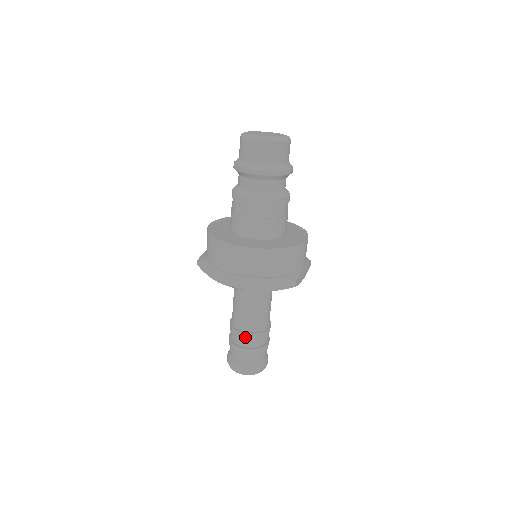
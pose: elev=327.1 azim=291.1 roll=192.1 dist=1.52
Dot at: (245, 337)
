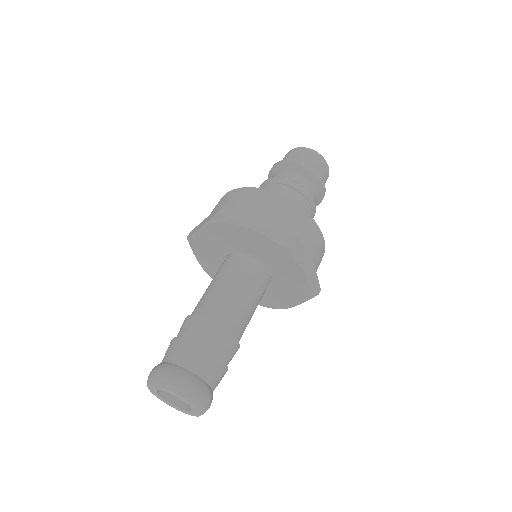
Dot at: (197, 323)
